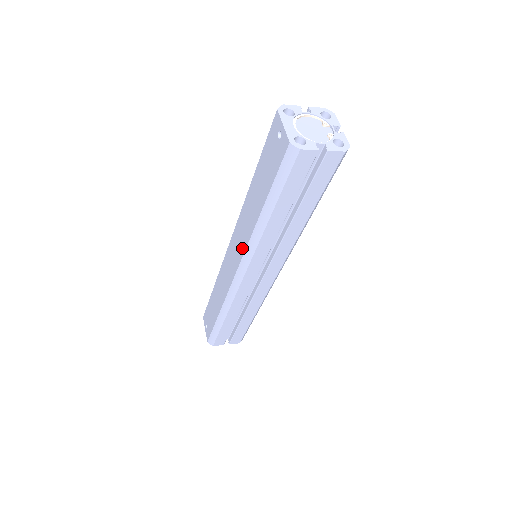
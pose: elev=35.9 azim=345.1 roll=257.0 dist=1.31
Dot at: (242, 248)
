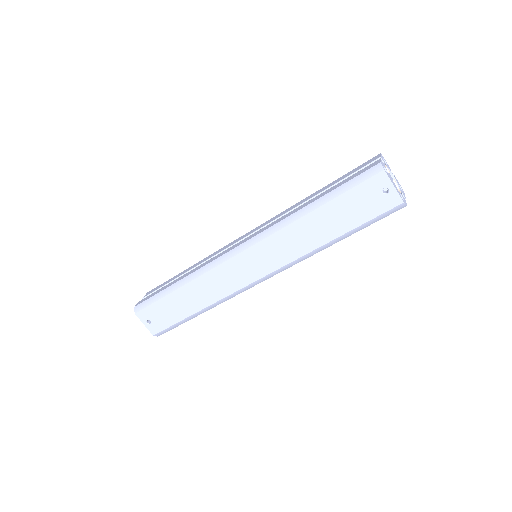
Dot at: (280, 262)
